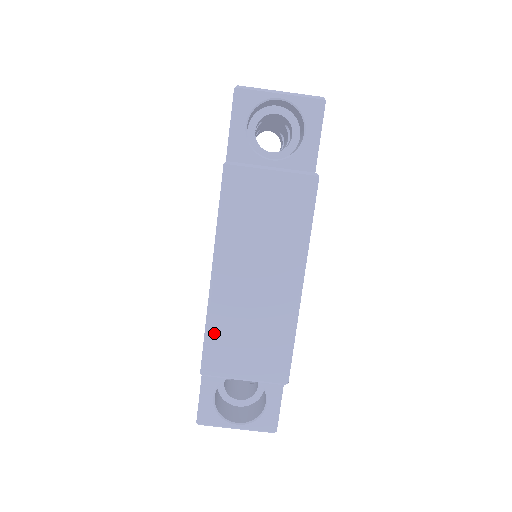
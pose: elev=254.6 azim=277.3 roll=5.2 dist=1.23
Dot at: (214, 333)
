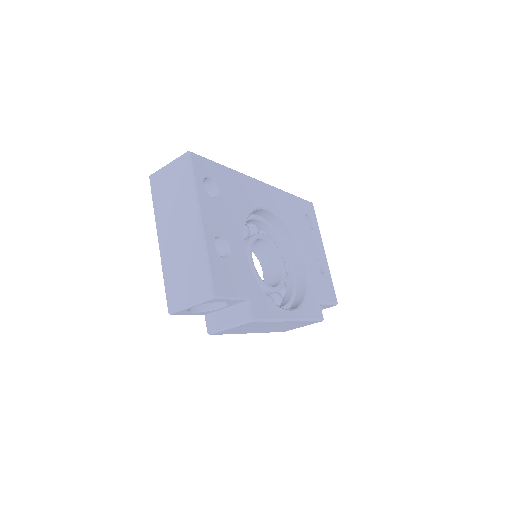
Dot at: occluded
